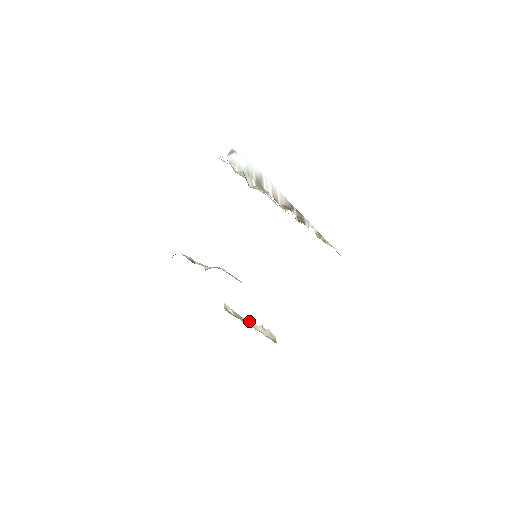
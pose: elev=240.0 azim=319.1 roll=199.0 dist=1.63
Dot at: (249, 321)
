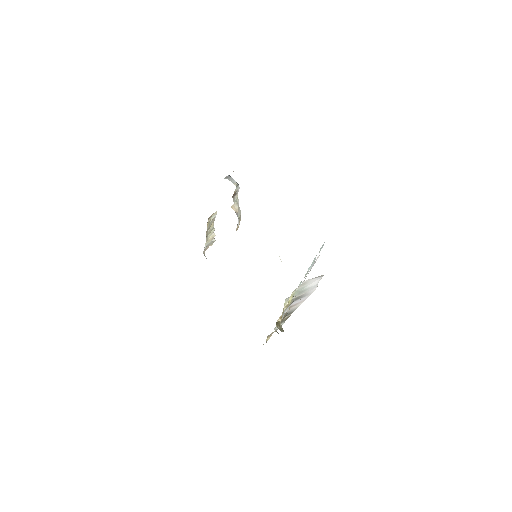
Dot at: (213, 228)
